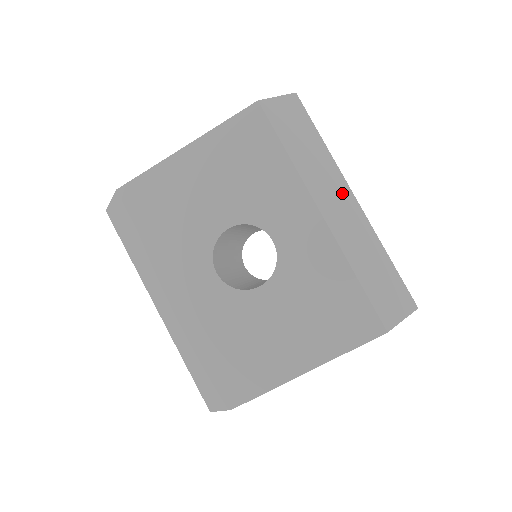
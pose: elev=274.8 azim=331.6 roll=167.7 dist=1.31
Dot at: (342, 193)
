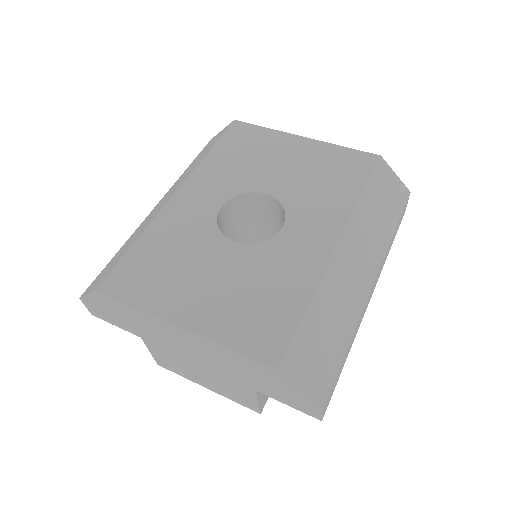
Dot at: (368, 265)
